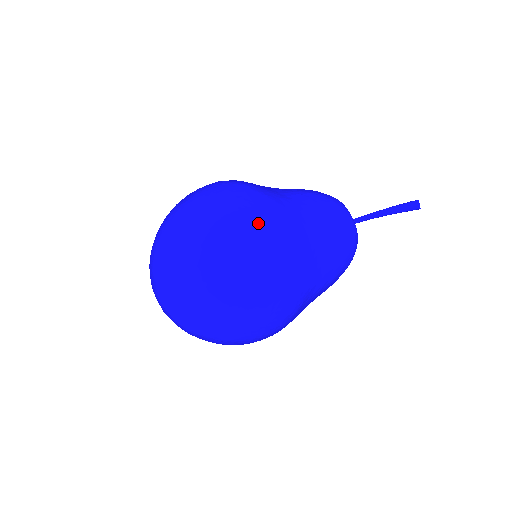
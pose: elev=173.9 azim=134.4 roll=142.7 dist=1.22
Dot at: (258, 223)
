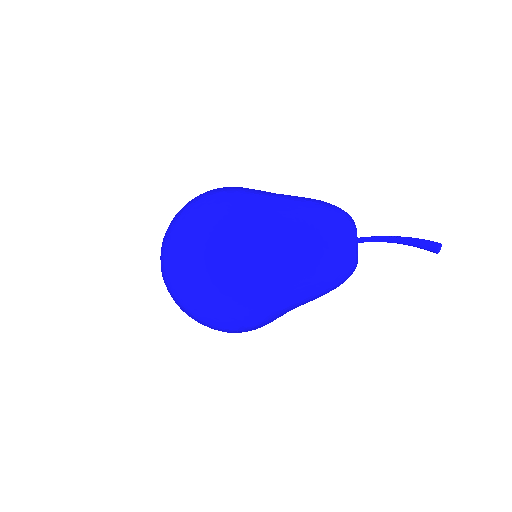
Dot at: (232, 278)
